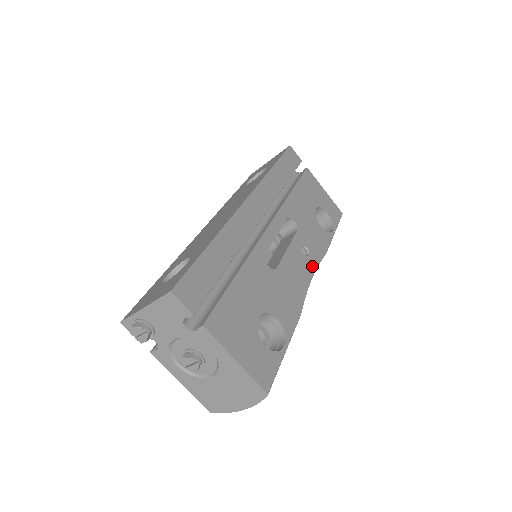
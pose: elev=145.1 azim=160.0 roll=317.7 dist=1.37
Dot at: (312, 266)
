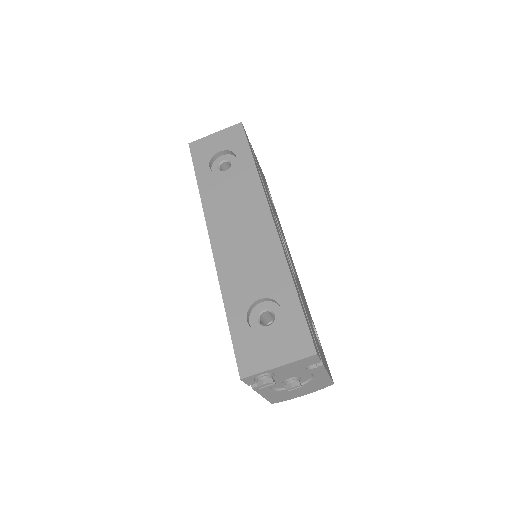
Dot at: occluded
